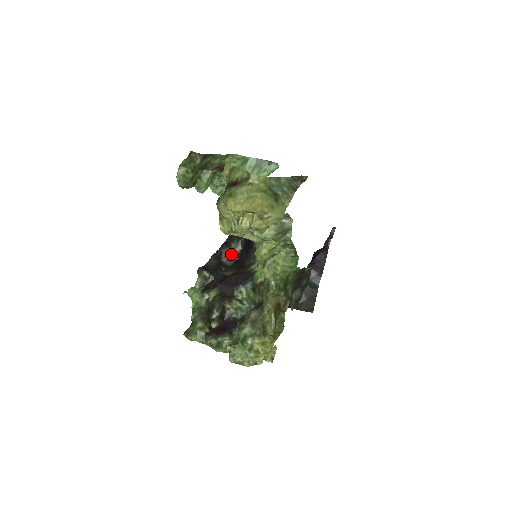
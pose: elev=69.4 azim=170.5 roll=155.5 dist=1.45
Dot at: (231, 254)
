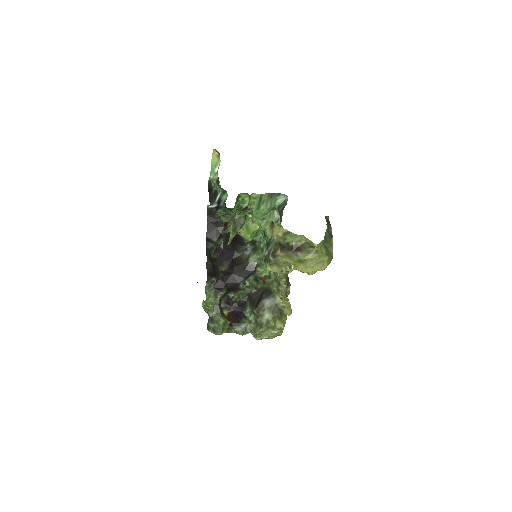
Dot at: (216, 248)
